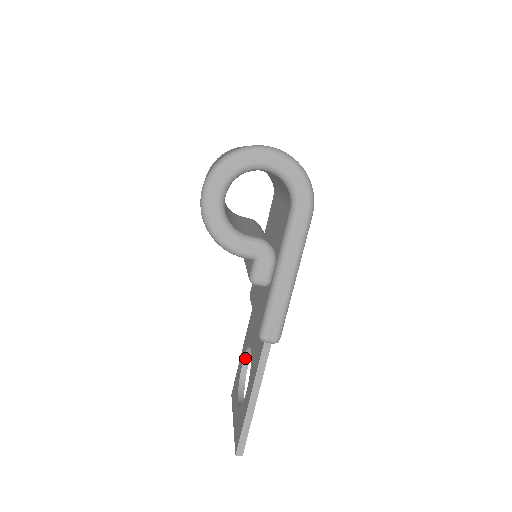
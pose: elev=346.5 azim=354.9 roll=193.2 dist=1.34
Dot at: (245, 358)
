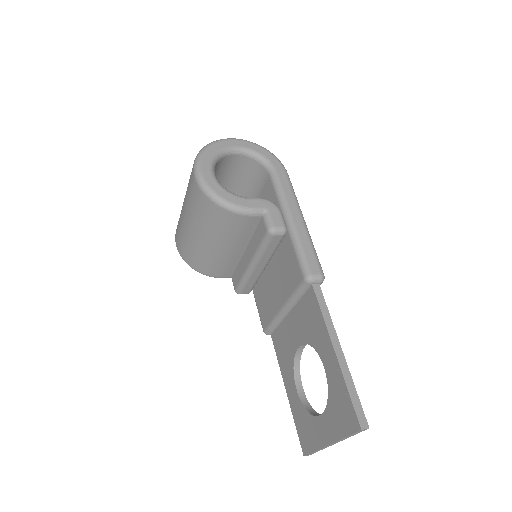
Dot at: (296, 383)
